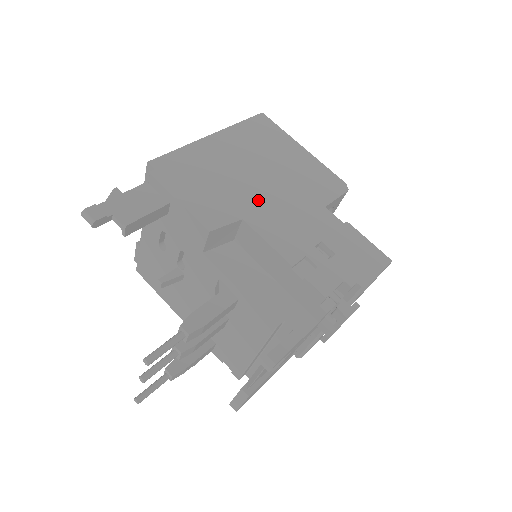
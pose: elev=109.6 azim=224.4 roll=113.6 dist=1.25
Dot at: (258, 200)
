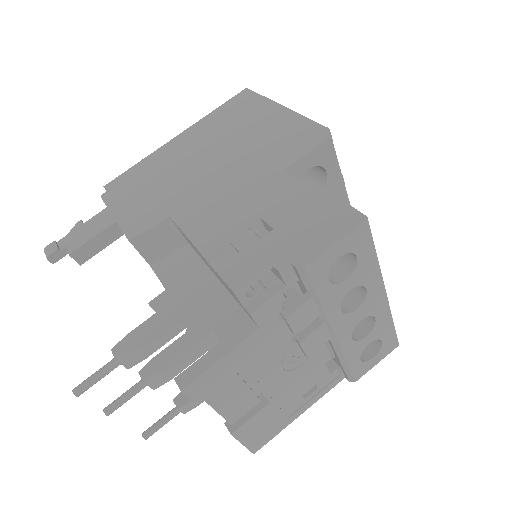
Dot at: (198, 189)
